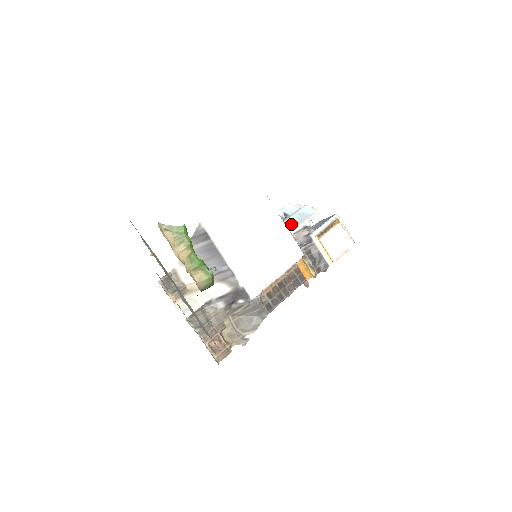
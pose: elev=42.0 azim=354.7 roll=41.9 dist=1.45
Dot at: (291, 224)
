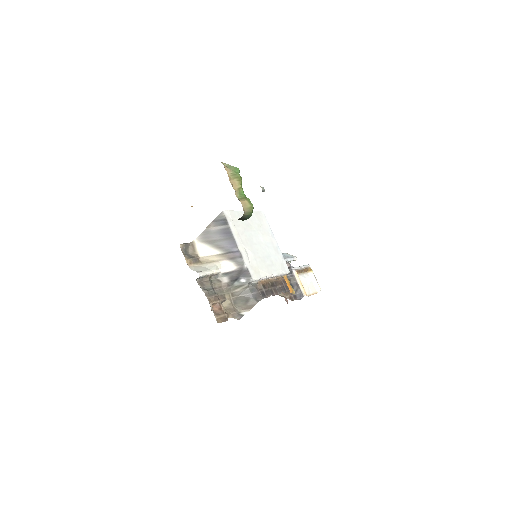
Dot at: occluded
